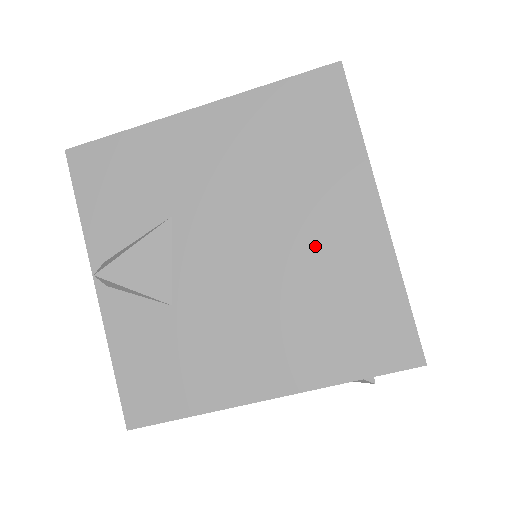
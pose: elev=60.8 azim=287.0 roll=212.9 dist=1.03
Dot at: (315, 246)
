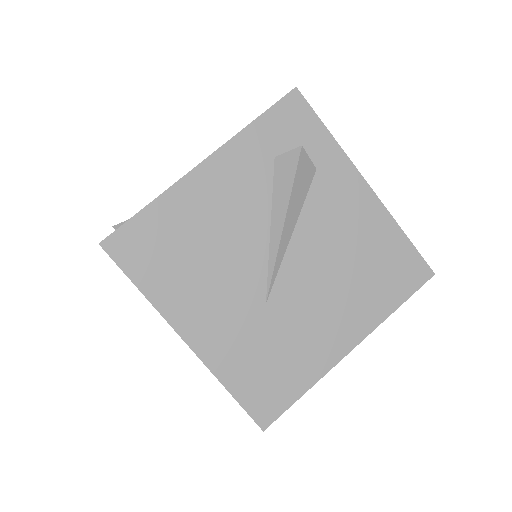
Dot at: occluded
